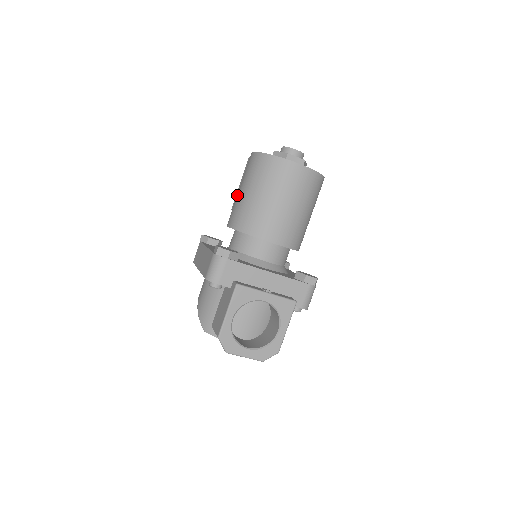
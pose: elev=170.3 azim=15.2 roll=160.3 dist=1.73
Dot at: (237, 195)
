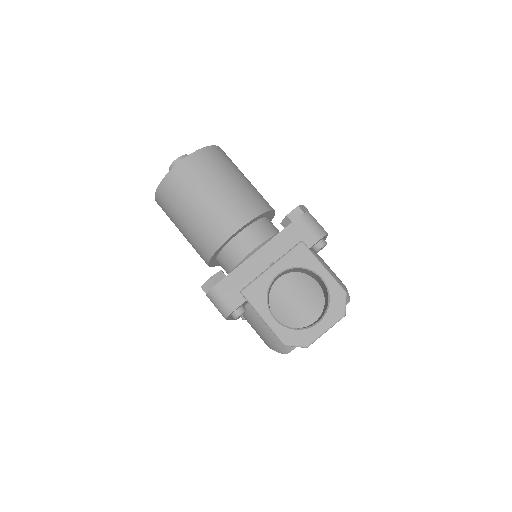
Dot at: occluded
